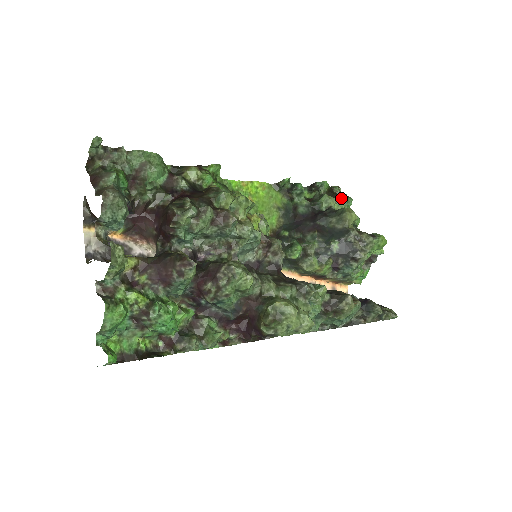
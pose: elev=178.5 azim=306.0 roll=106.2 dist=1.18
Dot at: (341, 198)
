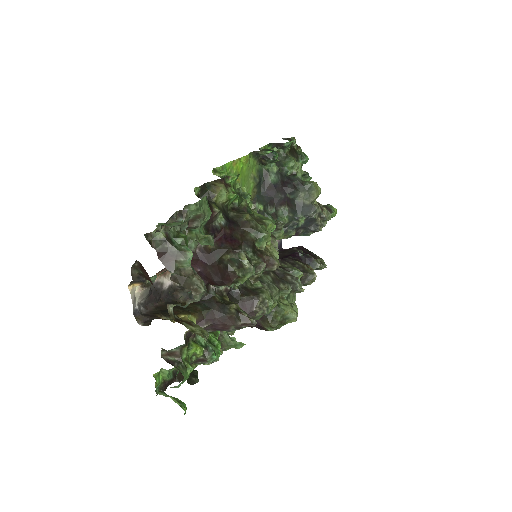
Dot at: (300, 157)
